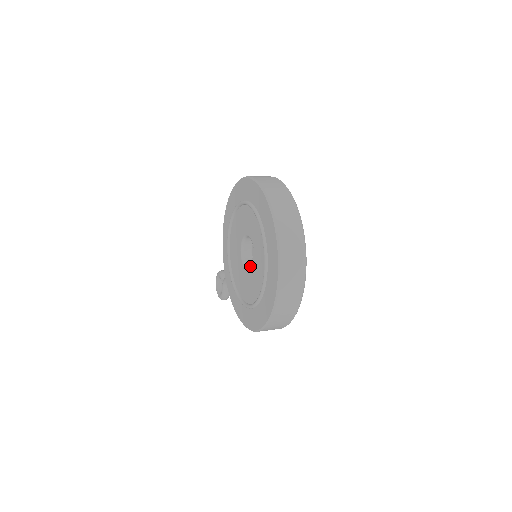
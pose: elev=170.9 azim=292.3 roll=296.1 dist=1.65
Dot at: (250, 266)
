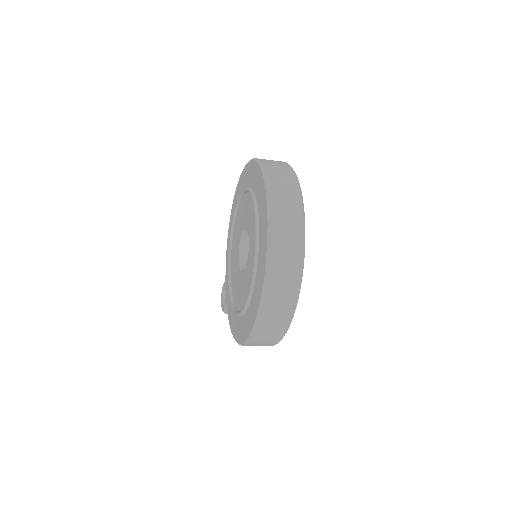
Dot at: occluded
